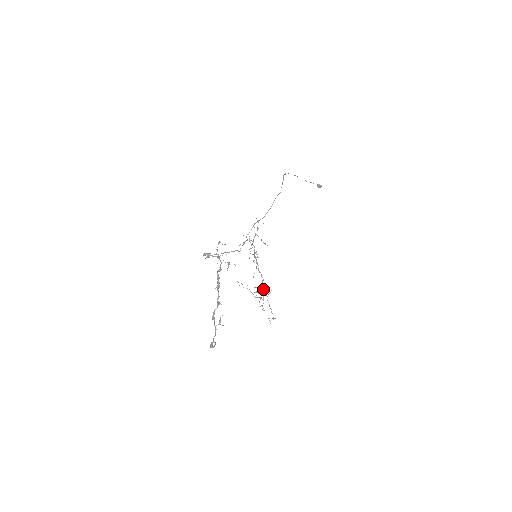
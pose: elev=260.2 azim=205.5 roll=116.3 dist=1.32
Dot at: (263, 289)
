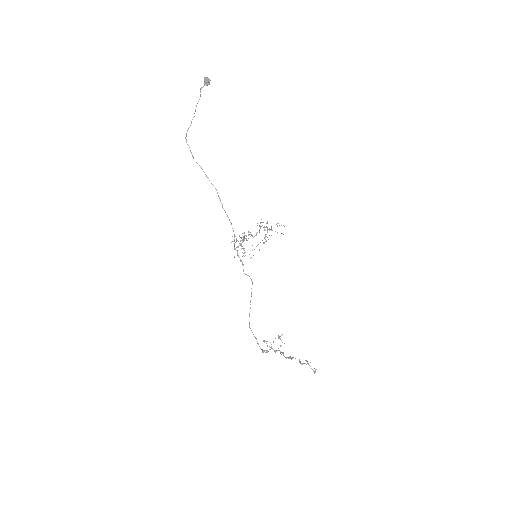
Dot at: occluded
